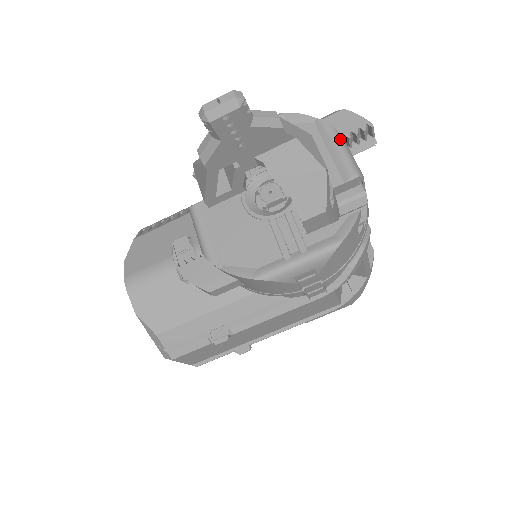
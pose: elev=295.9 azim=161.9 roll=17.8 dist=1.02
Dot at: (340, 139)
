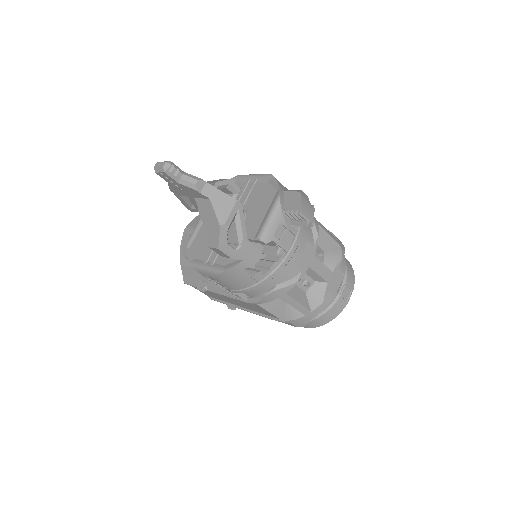
Dot at: (275, 211)
